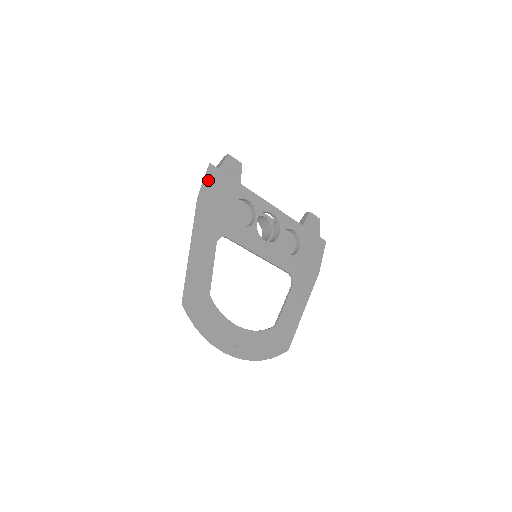
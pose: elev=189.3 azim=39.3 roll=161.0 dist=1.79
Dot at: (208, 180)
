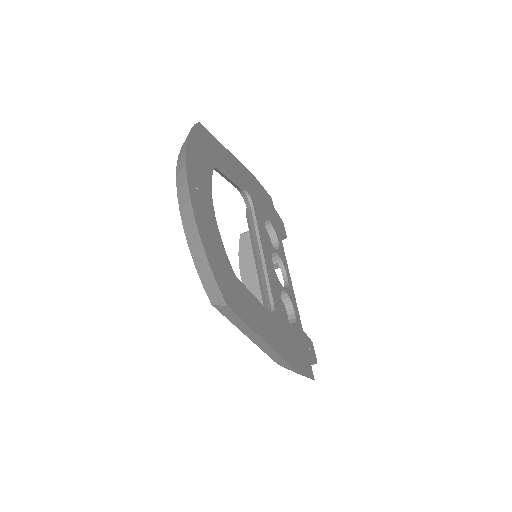
Dot at: (265, 193)
